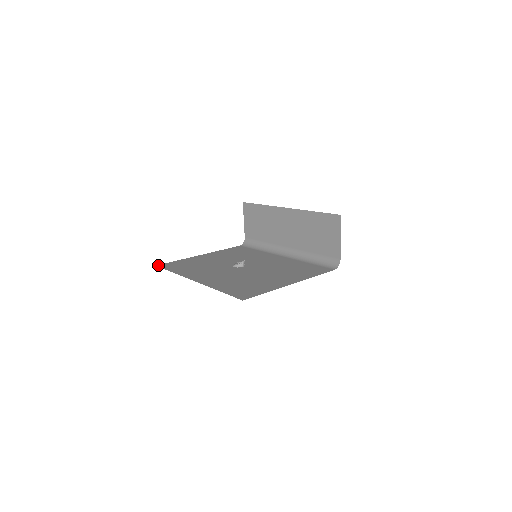
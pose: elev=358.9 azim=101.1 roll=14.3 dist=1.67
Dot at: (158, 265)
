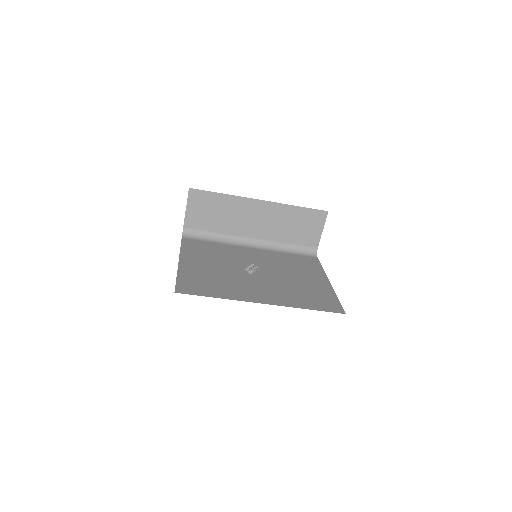
Dot at: (177, 291)
